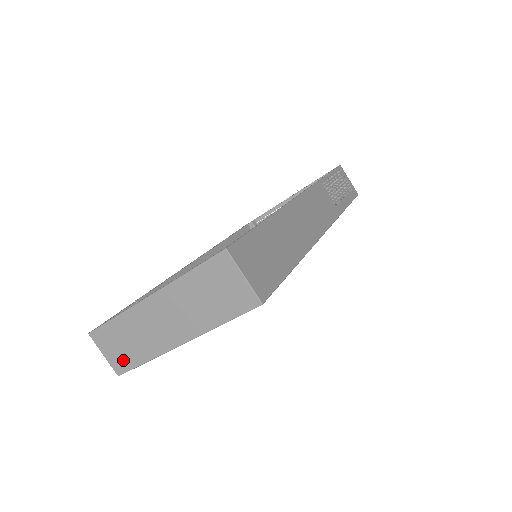
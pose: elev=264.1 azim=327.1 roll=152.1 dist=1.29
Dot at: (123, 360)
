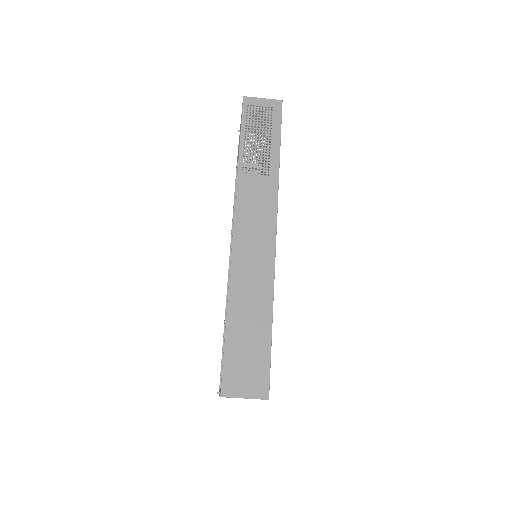
Dot at: occluded
